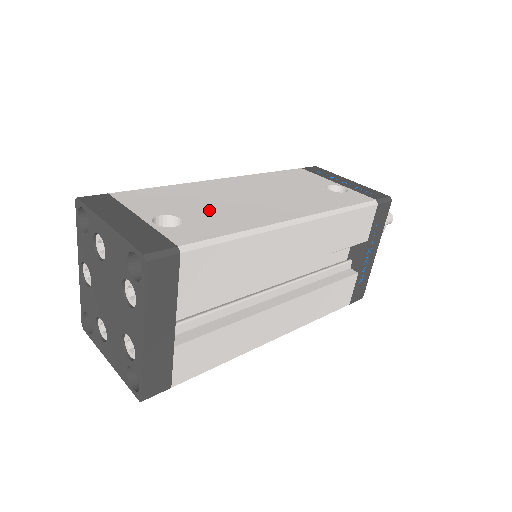
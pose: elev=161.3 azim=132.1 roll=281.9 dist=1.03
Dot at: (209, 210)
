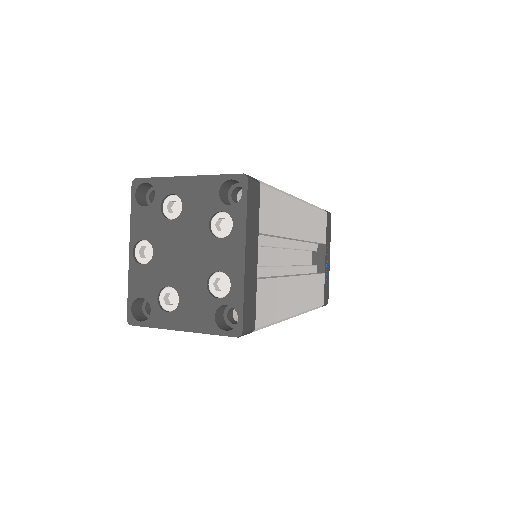
Dot at: occluded
